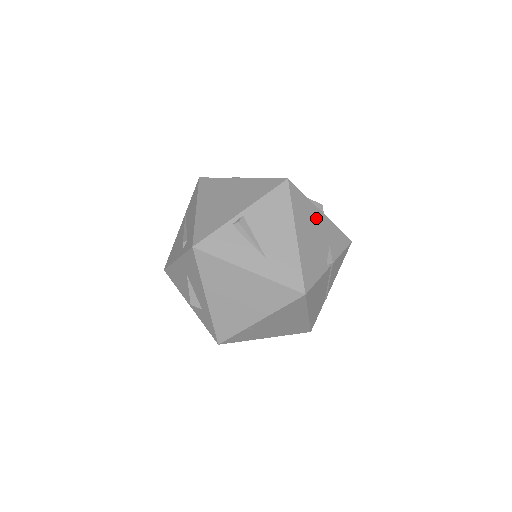
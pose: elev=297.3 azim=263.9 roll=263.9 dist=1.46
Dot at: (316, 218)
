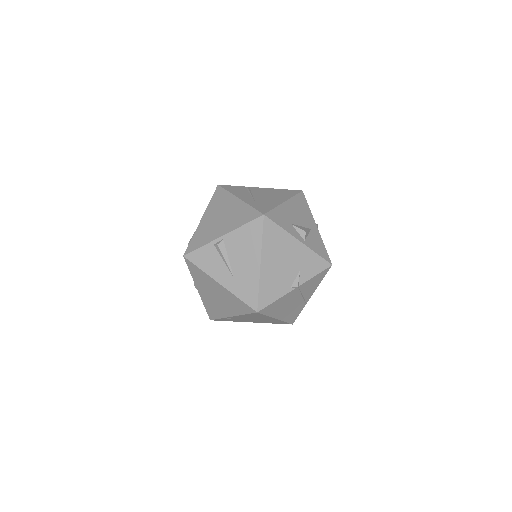
Dot at: (290, 247)
